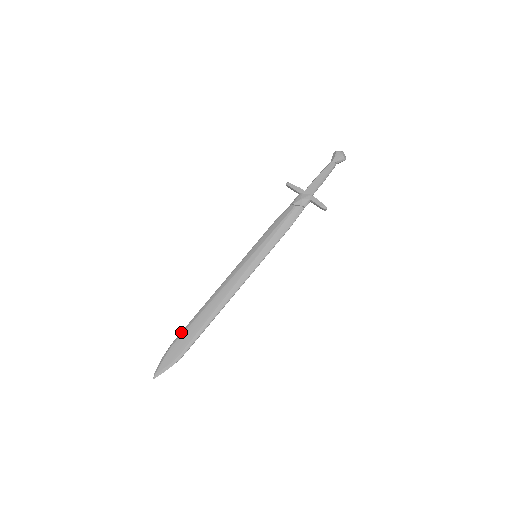
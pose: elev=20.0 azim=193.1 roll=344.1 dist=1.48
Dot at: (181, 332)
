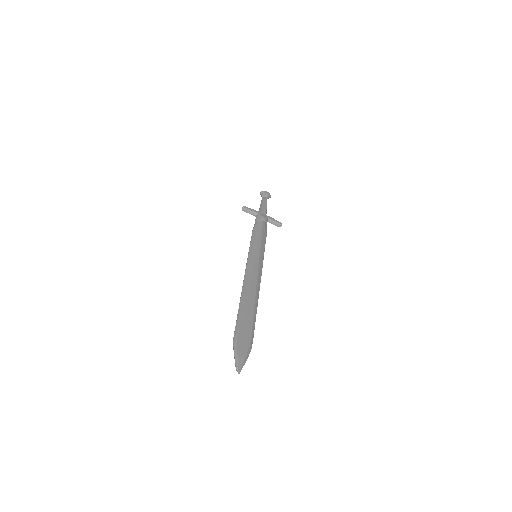
Dot at: (237, 322)
